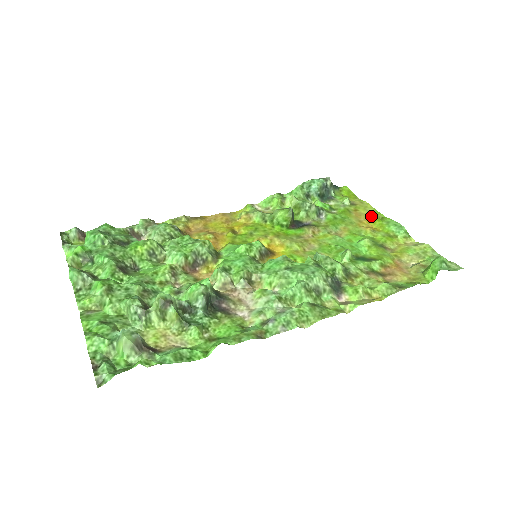
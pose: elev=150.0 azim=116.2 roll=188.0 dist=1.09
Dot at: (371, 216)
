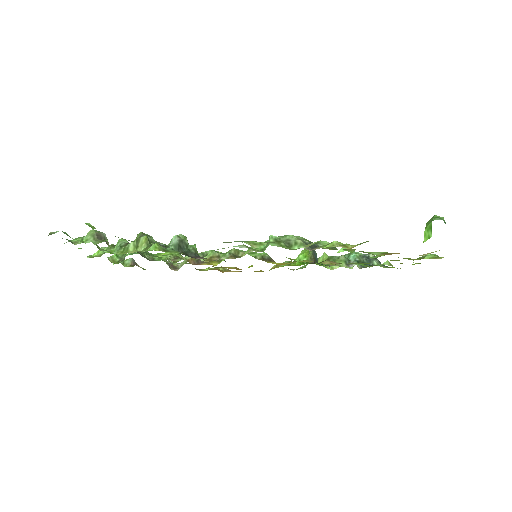
Dot at: occluded
